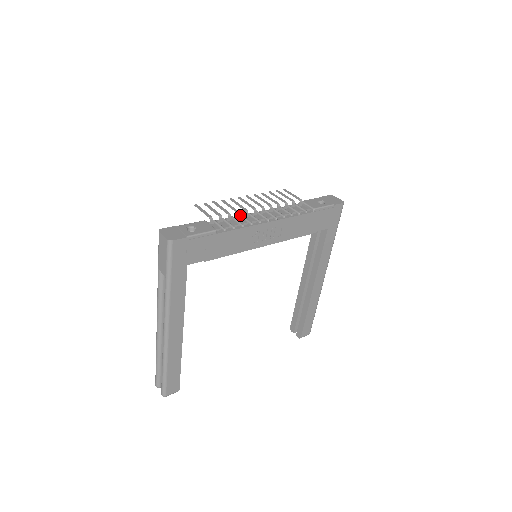
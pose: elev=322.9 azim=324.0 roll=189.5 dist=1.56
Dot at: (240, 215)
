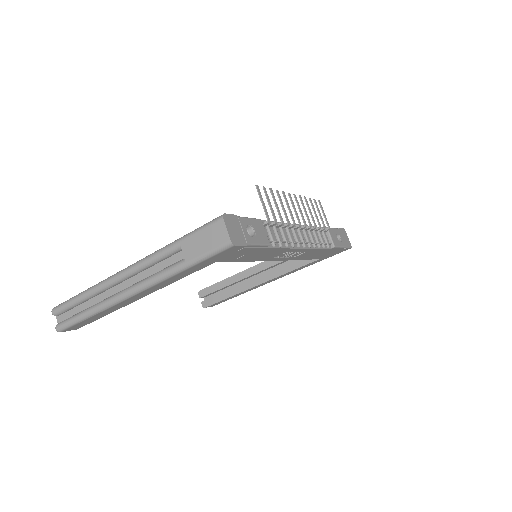
Dot at: (287, 226)
